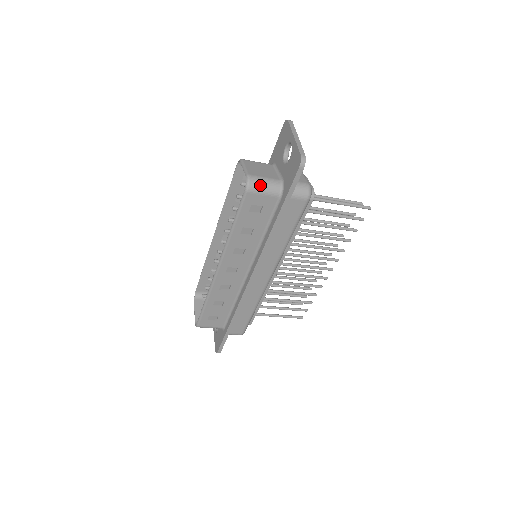
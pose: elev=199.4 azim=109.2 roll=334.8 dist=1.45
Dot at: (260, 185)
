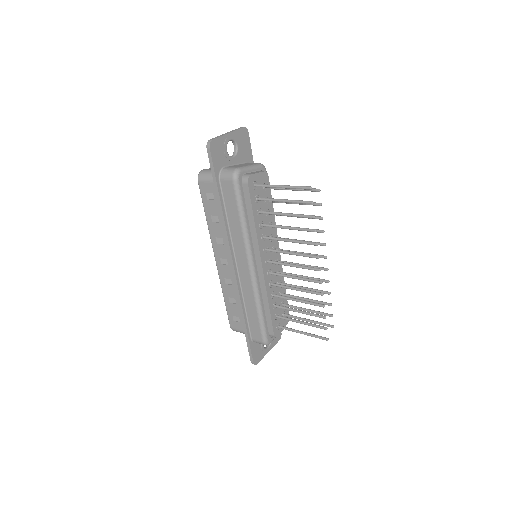
Dot at: (206, 175)
